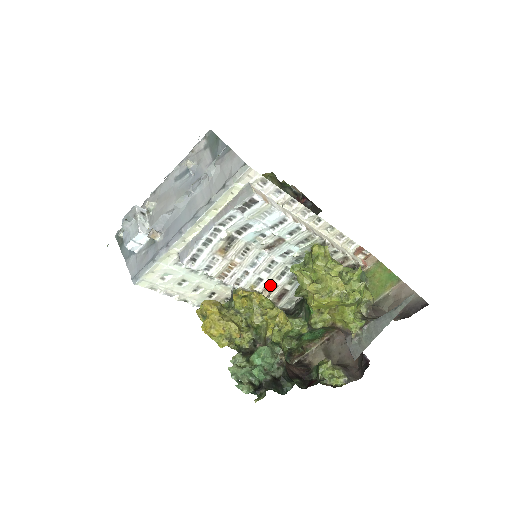
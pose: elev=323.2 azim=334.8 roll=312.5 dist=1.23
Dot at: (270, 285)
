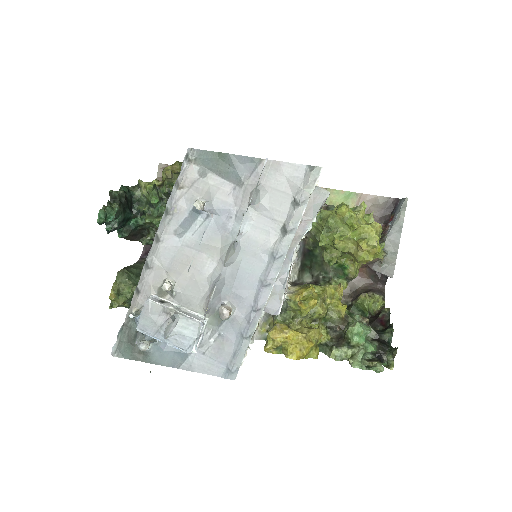
Dot at: occluded
